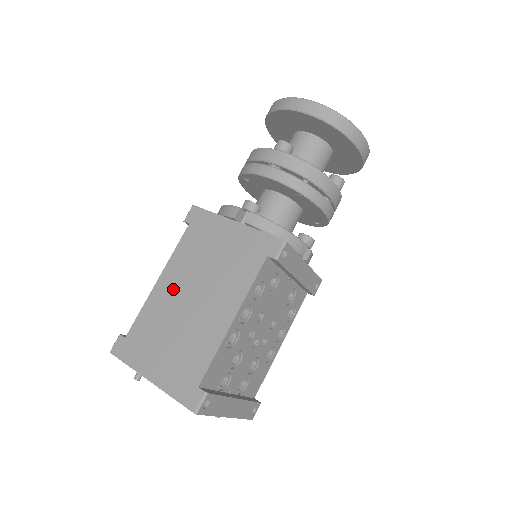
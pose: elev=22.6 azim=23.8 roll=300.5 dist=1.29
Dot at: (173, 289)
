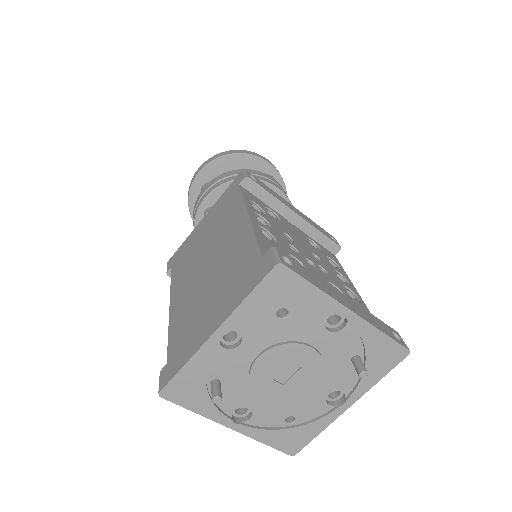
Dot at: (186, 288)
